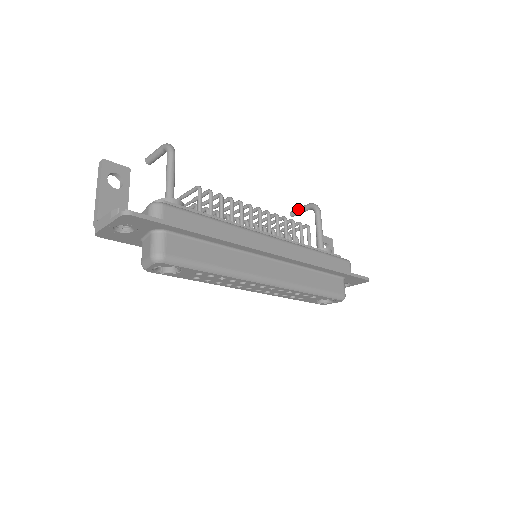
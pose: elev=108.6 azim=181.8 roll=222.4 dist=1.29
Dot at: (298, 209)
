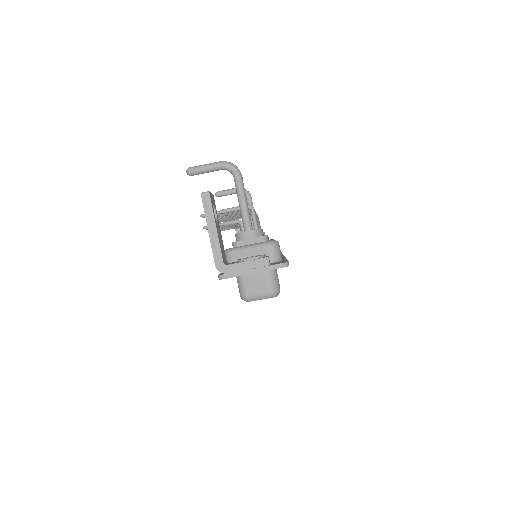
Dot at: (227, 191)
